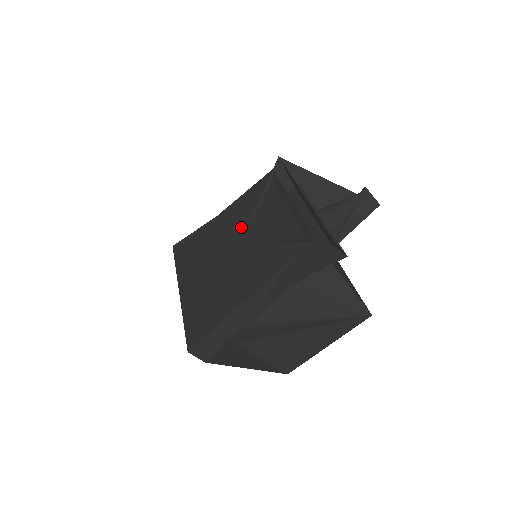
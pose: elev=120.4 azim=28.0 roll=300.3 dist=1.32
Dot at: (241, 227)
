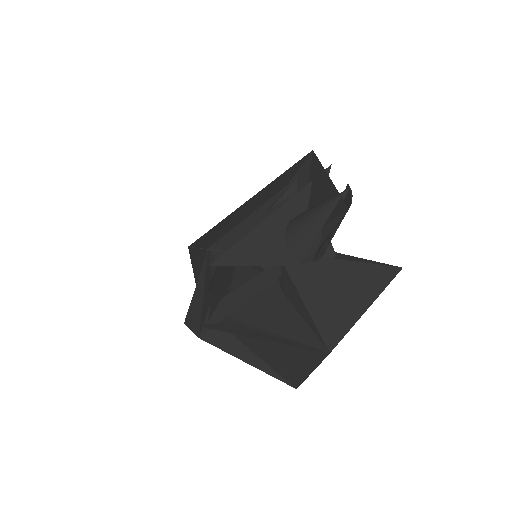
Dot at: occluded
